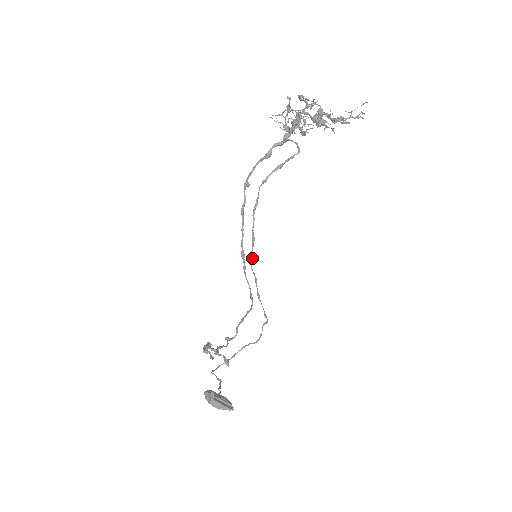
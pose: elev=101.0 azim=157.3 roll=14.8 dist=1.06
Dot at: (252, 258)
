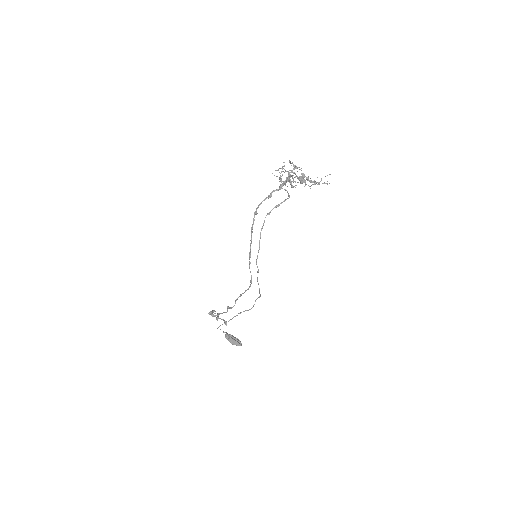
Dot at: (257, 258)
